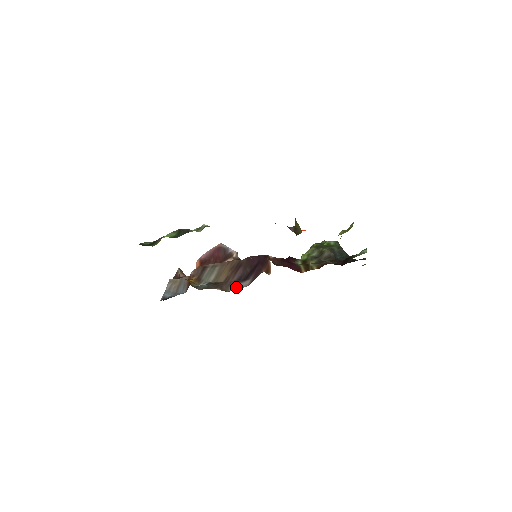
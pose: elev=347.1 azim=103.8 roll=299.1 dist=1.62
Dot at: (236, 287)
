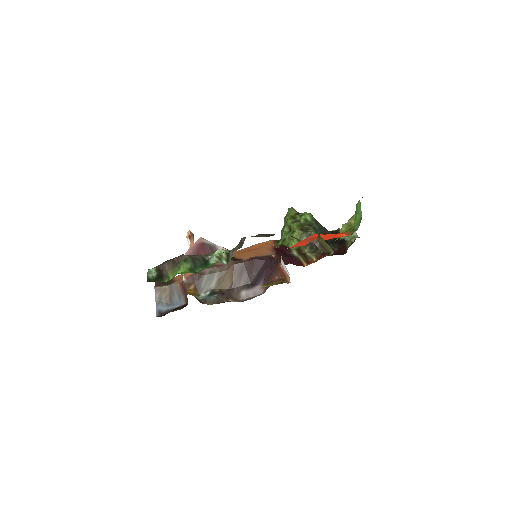
Dot at: (248, 294)
